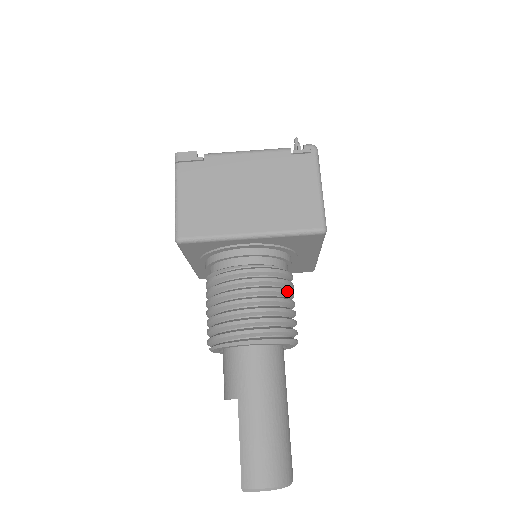
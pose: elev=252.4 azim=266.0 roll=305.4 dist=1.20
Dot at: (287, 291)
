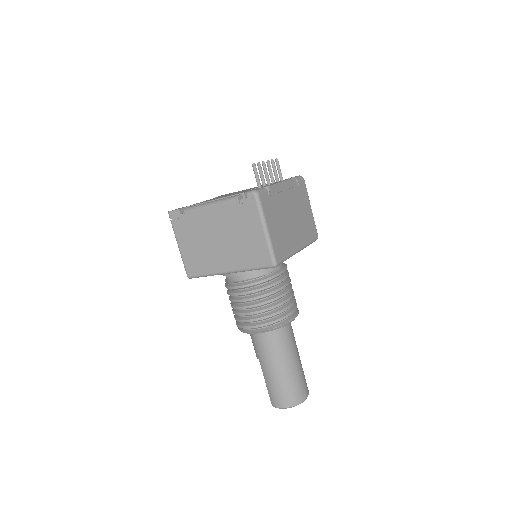
Dot at: (274, 292)
